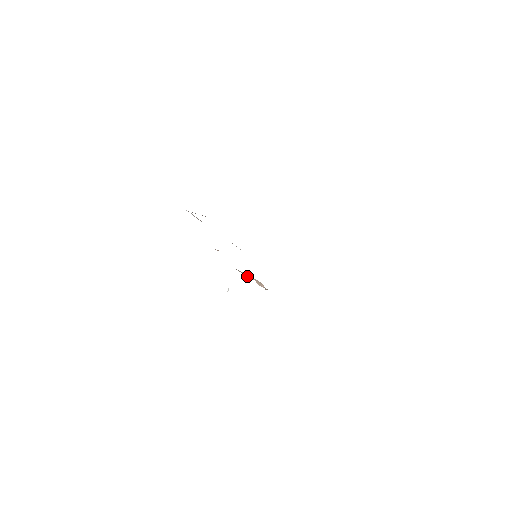
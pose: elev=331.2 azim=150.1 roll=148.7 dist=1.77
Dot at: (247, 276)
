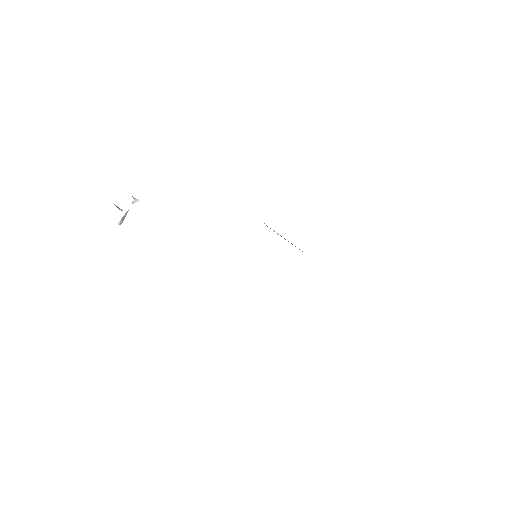
Dot at: occluded
